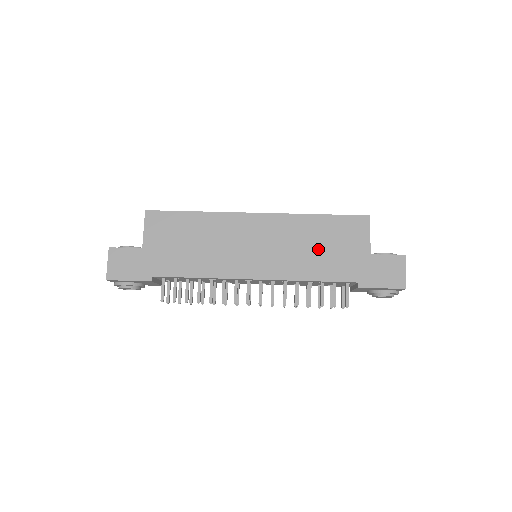
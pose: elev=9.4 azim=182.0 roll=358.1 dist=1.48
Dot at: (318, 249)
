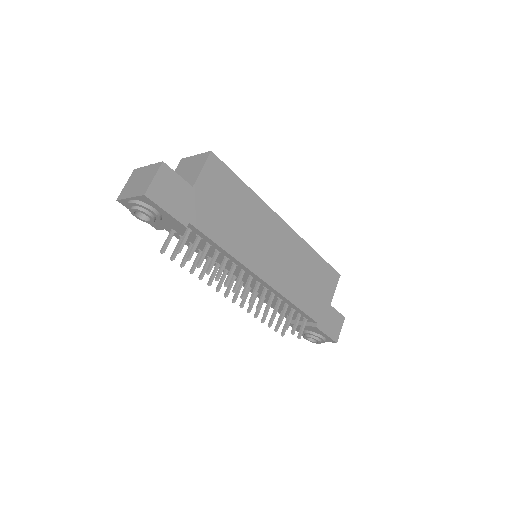
Dot at: (307, 281)
